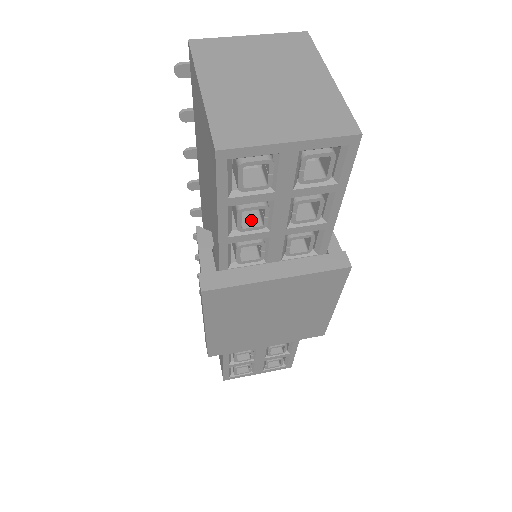
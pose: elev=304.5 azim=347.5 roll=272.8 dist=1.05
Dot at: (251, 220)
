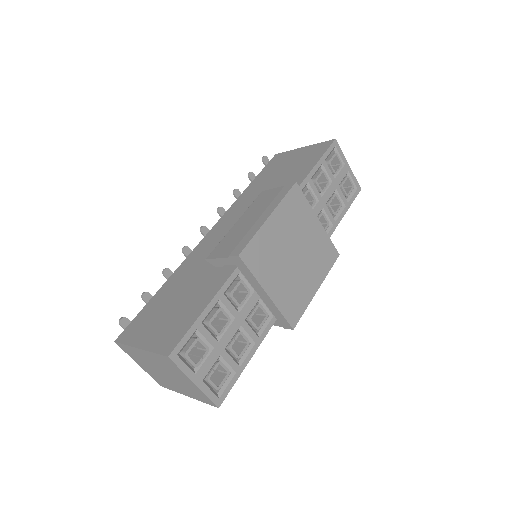
Dot at: (316, 186)
